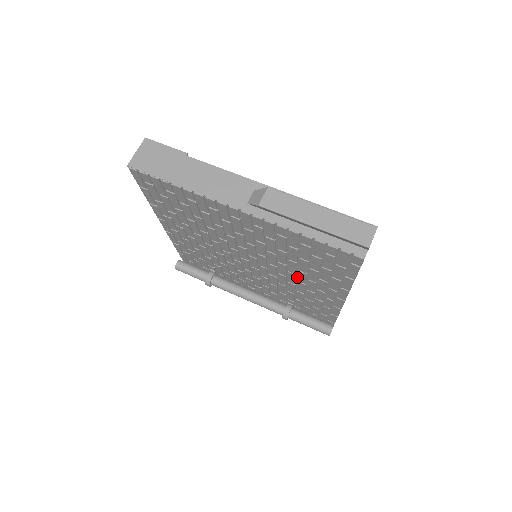
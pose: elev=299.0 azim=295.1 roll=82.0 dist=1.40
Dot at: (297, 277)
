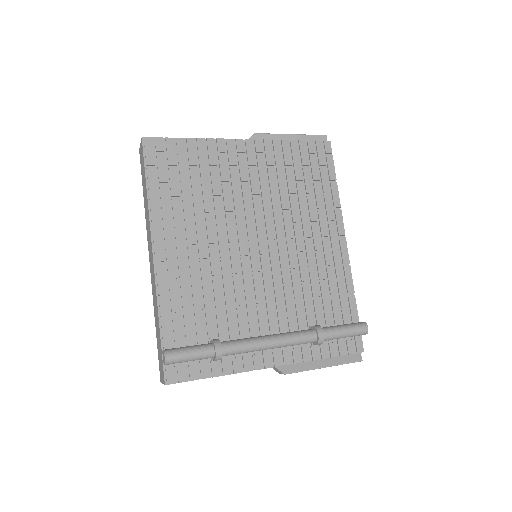
Dot at: (302, 233)
